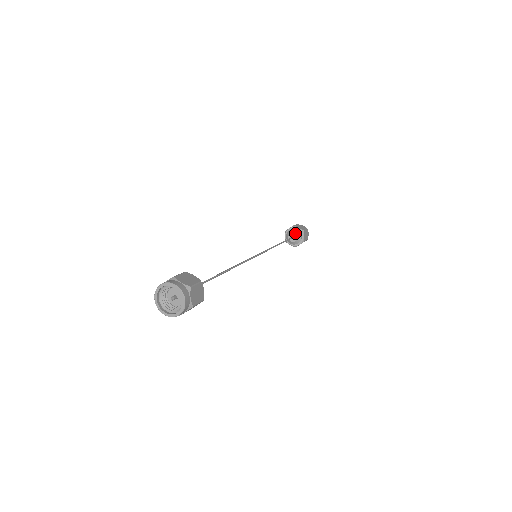
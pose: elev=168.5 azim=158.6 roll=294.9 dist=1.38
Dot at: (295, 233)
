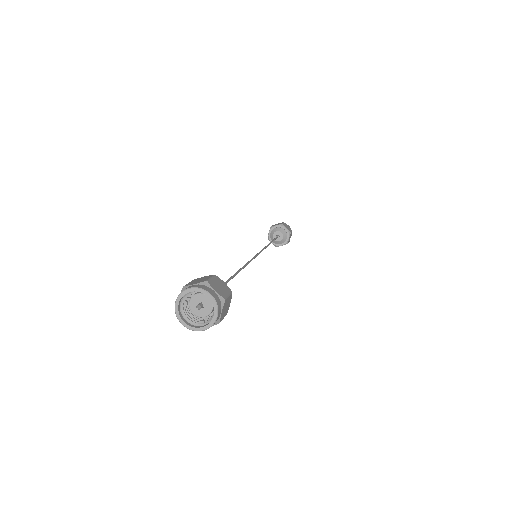
Dot at: (282, 233)
